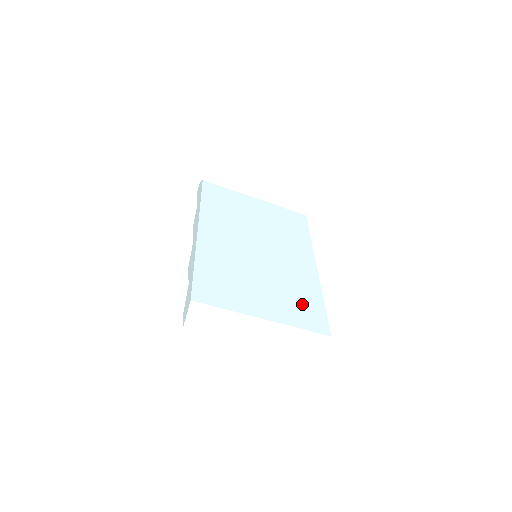
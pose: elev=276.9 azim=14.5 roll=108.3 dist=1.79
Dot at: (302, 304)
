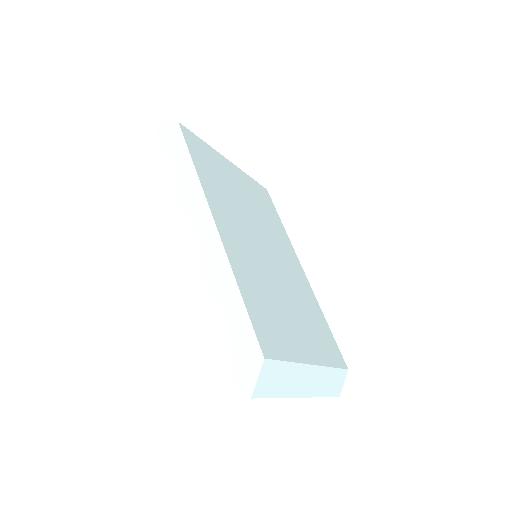
Dot at: (320, 330)
